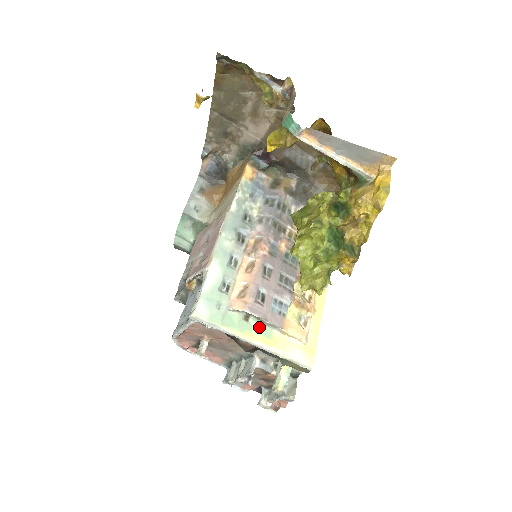
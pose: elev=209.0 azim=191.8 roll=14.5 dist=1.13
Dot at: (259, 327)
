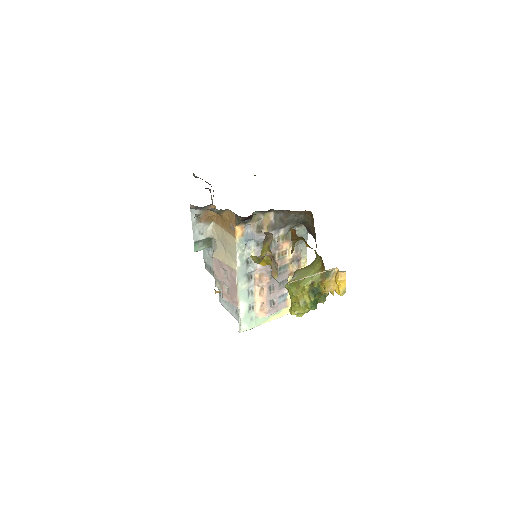
Dot at: (275, 313)
